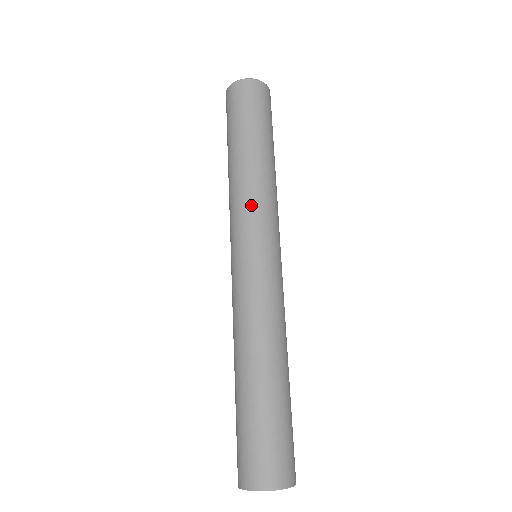
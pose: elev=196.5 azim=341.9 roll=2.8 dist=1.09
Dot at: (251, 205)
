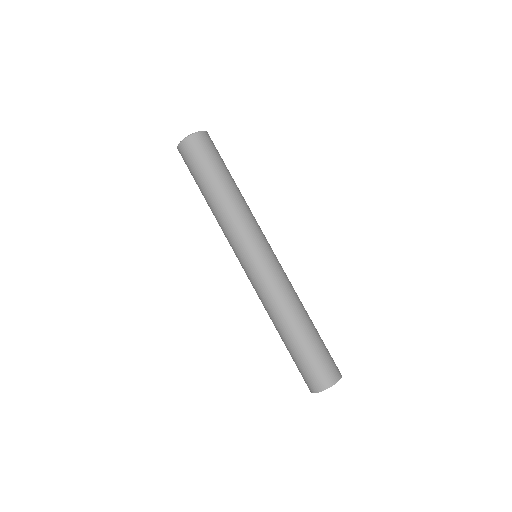
Dot at: (244, 225)
